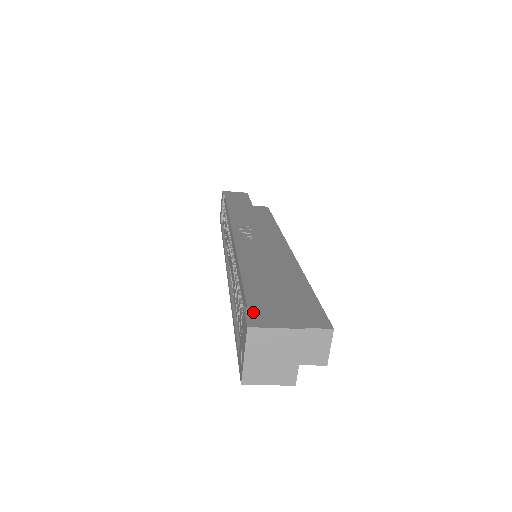
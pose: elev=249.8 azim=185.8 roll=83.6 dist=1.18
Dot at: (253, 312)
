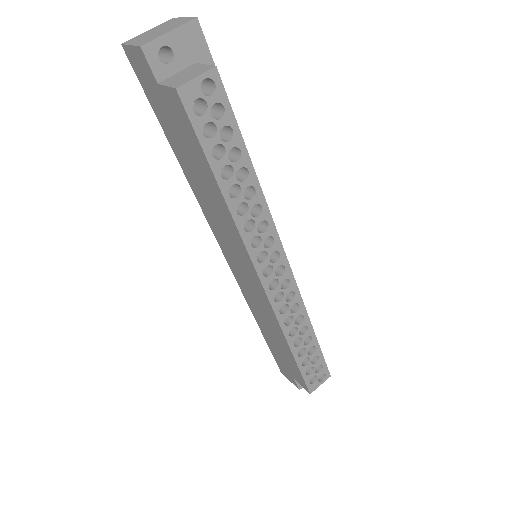
Dot at: occluded
